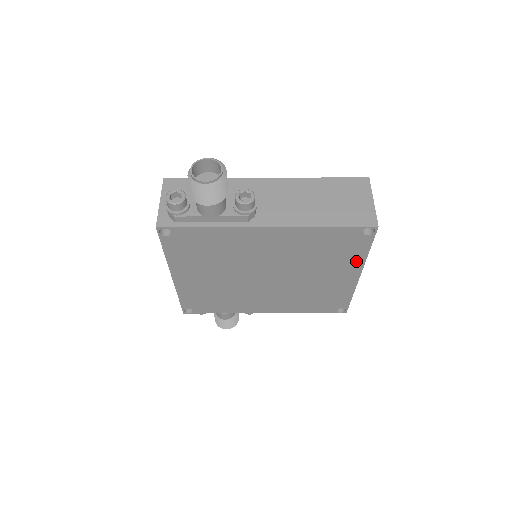
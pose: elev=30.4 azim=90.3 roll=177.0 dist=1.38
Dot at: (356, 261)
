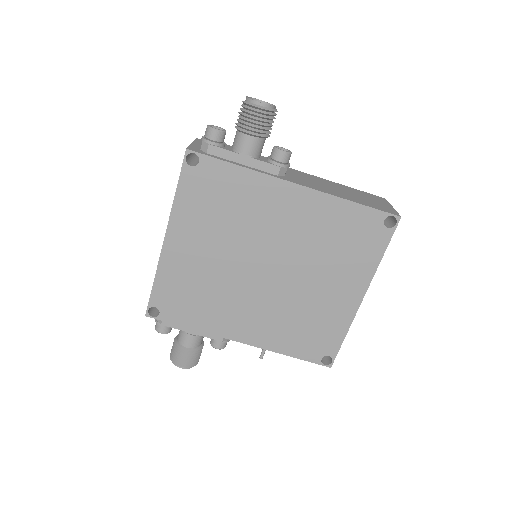
Dot at: (366, 269)
